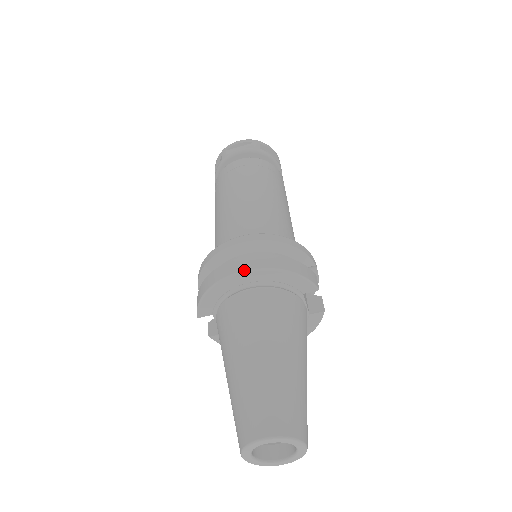
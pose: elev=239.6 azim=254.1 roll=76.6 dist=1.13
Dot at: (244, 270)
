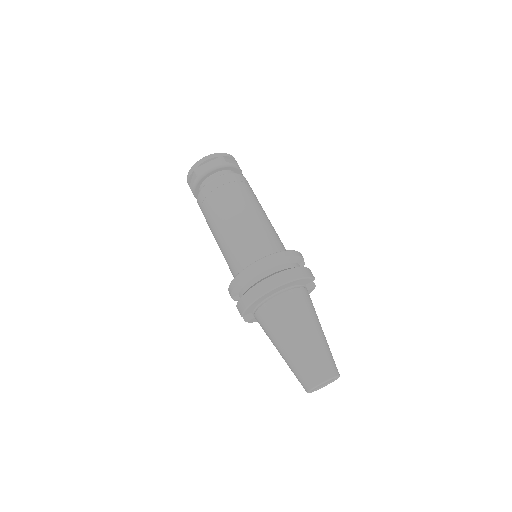
Dot at: (275, 287)
